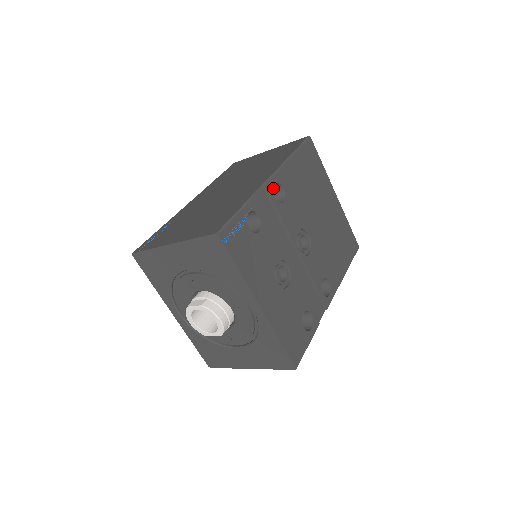
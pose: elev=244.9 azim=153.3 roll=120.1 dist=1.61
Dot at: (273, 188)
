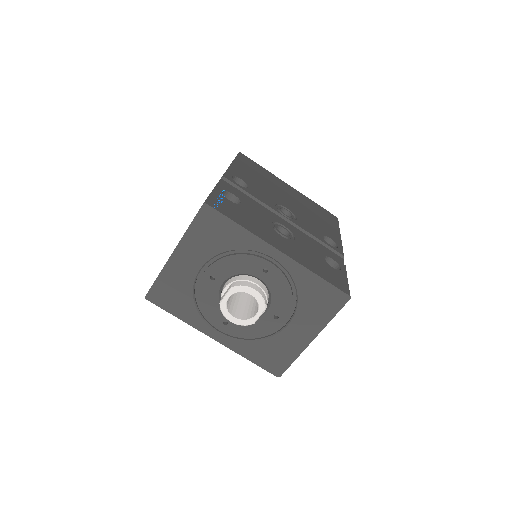
Dot at: occluded
